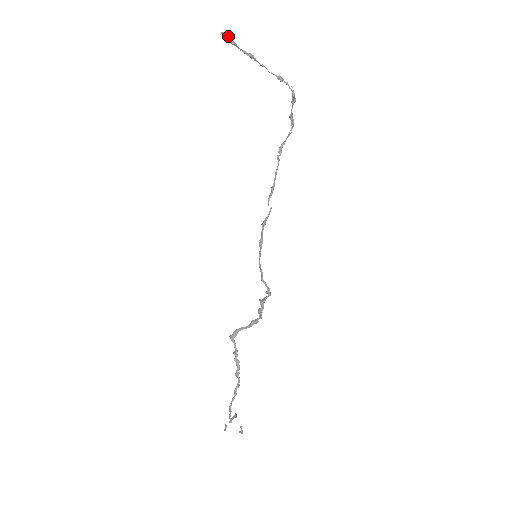
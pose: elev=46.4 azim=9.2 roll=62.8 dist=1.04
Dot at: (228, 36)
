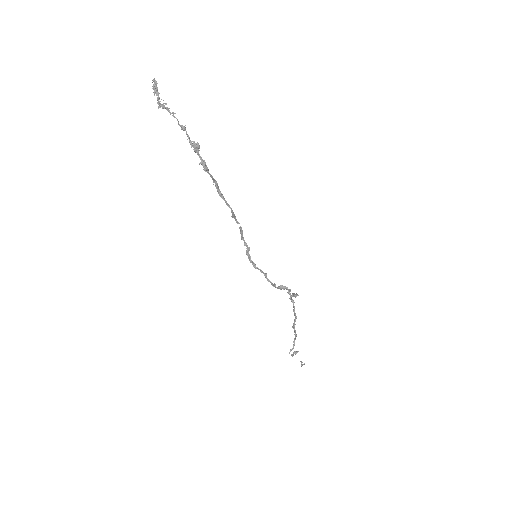
Dot at: (155, 84)
